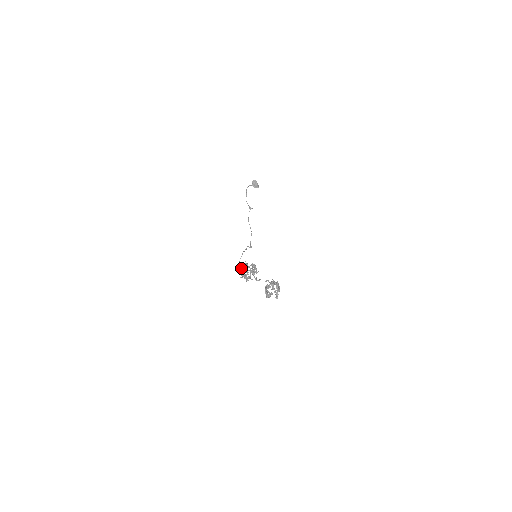
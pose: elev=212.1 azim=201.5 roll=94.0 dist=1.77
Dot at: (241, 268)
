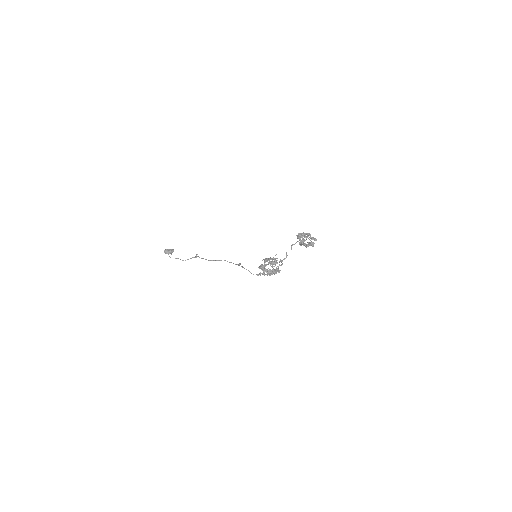
Dot at: (263, 273)
